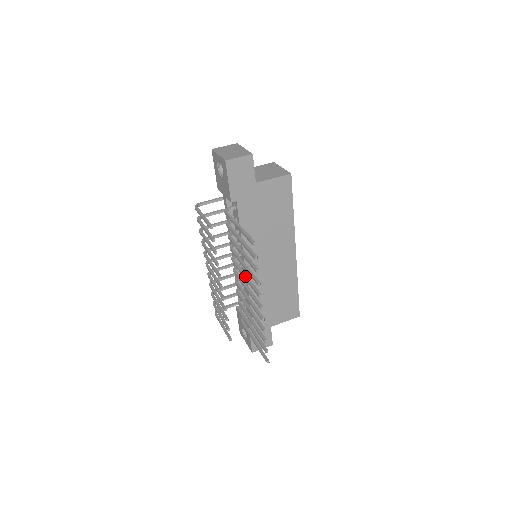
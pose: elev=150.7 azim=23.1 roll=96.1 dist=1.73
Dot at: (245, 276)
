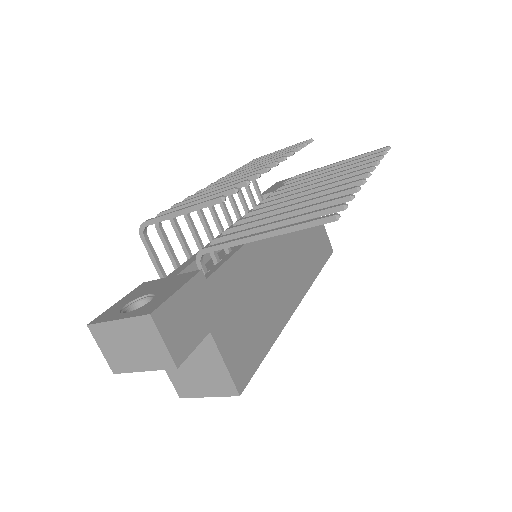
Dot at: (318, 183)
